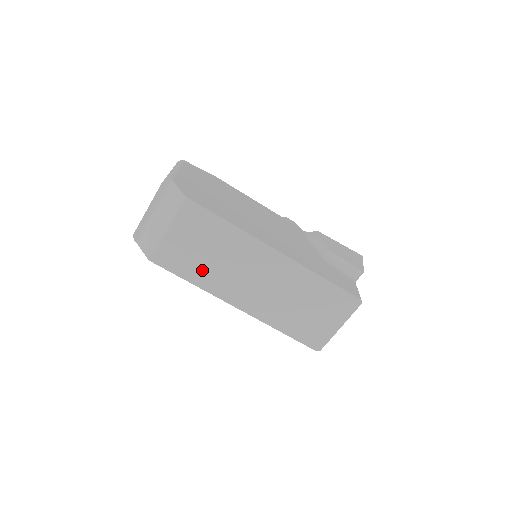
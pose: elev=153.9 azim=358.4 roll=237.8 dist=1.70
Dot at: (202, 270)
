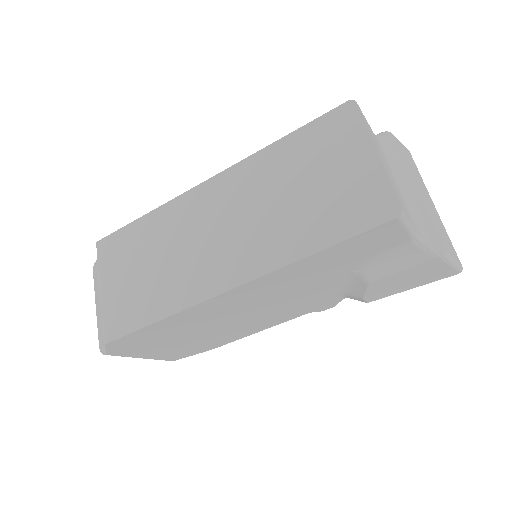
Dot at: (158, 292)
